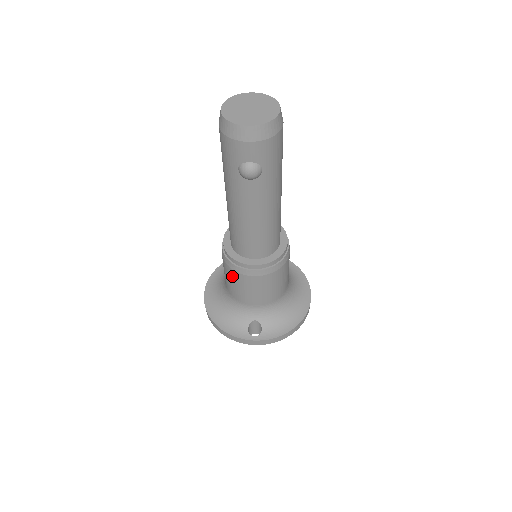
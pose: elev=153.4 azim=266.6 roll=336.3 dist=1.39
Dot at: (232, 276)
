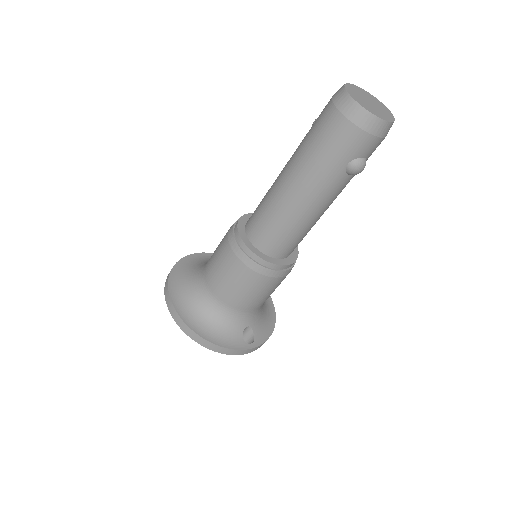
Dot at: (251, 281)
